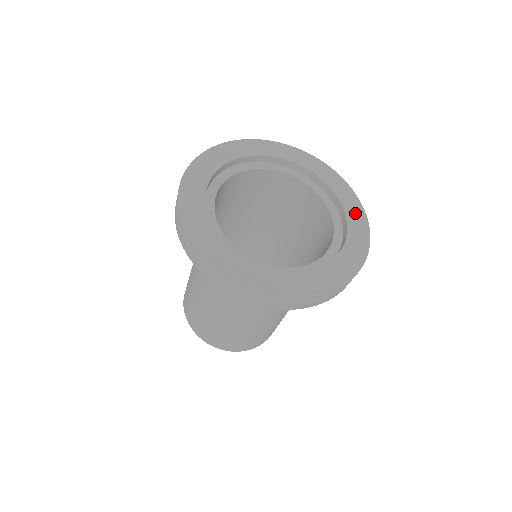
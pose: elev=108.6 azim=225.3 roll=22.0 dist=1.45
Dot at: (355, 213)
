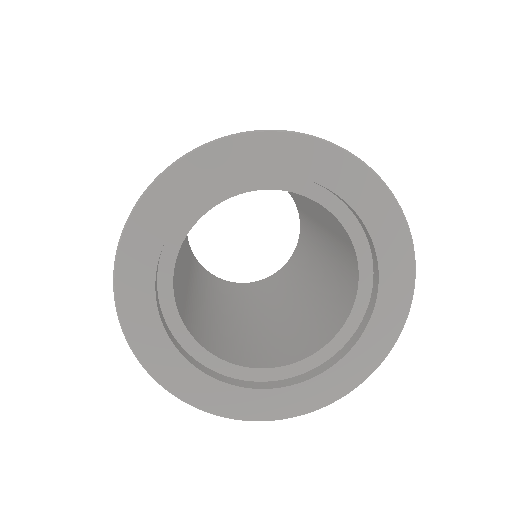
Dot at: (334, 170)
